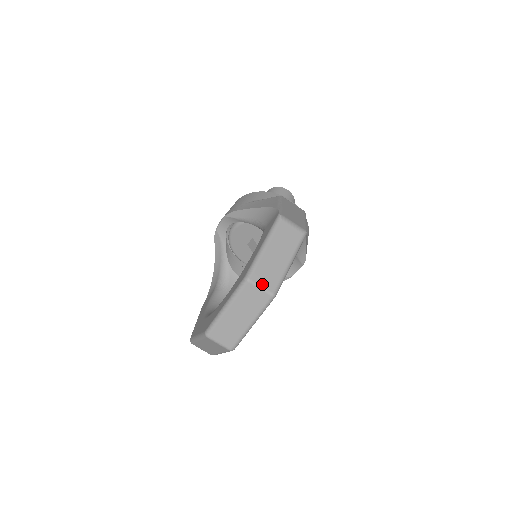
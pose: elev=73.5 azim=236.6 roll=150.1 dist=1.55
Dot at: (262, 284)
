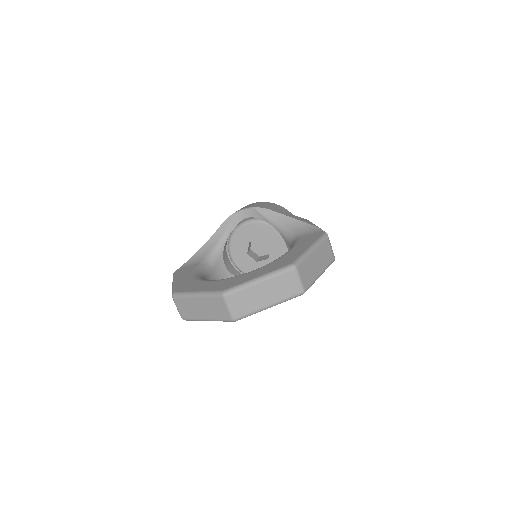
Dot at: (302, 278)
